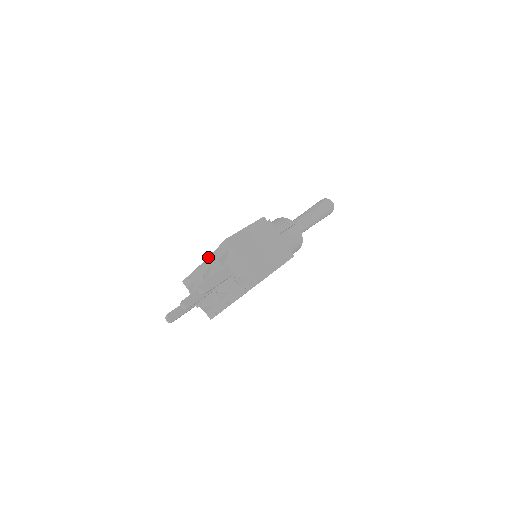
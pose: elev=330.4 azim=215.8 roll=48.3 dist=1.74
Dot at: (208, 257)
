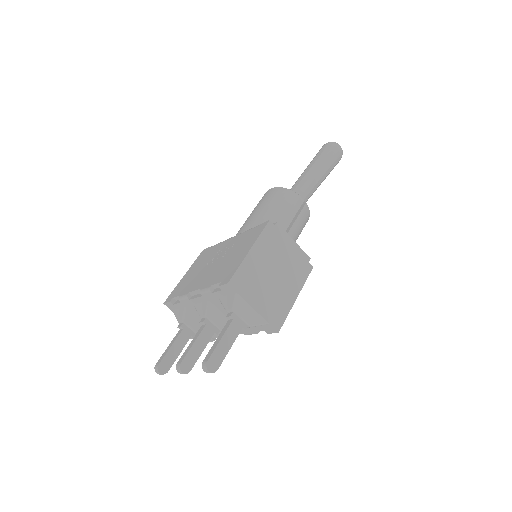
Dot at: (201, 292)
